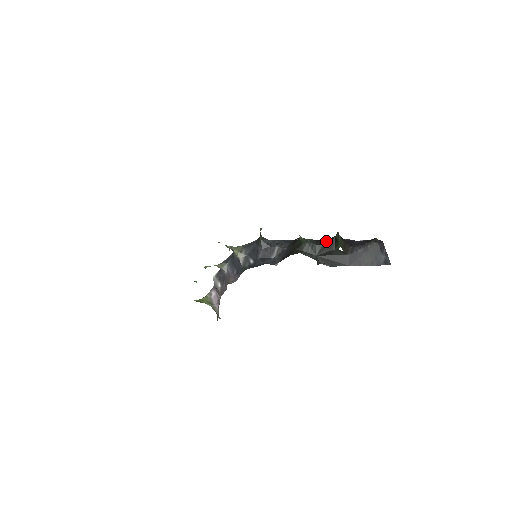
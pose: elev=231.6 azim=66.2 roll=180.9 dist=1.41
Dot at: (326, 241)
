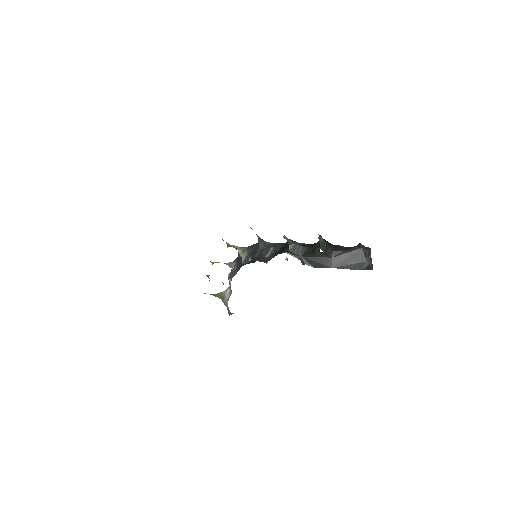
Dot at: (312, 244)
